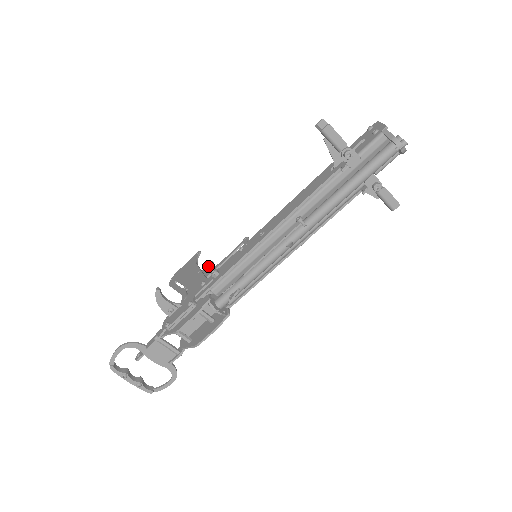
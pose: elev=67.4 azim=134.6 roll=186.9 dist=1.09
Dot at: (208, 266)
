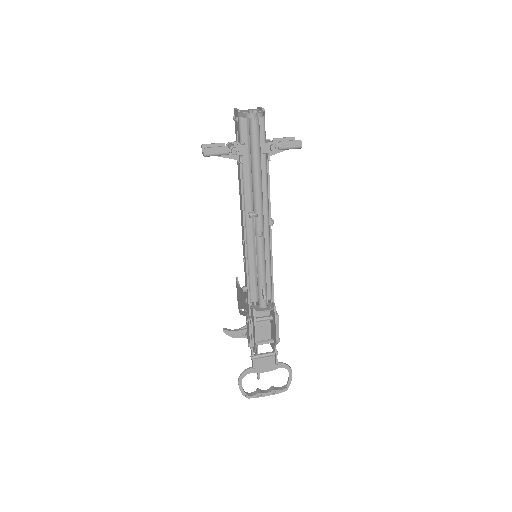
Dot at: occluded
